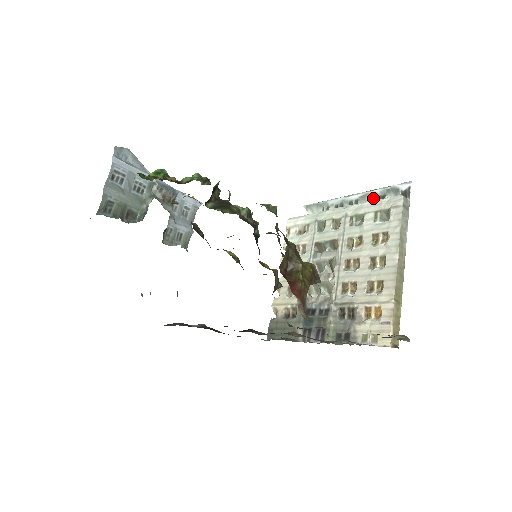
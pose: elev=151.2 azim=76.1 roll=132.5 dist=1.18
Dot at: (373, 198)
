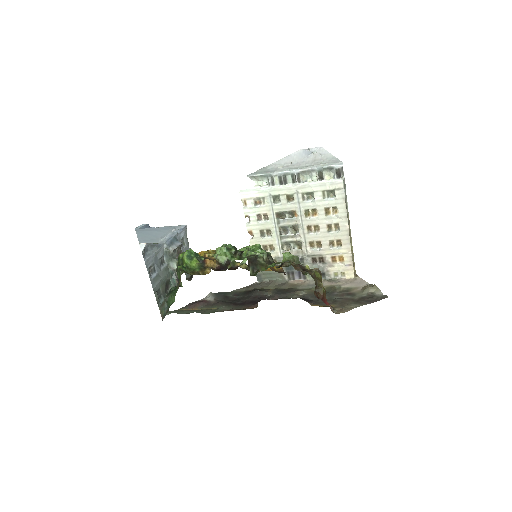
Dot at: (312, 172)
